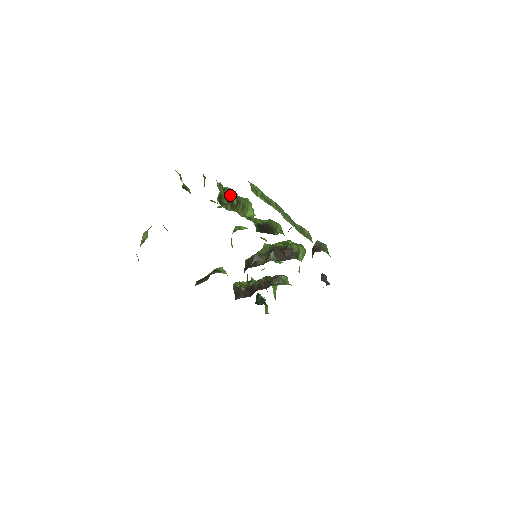
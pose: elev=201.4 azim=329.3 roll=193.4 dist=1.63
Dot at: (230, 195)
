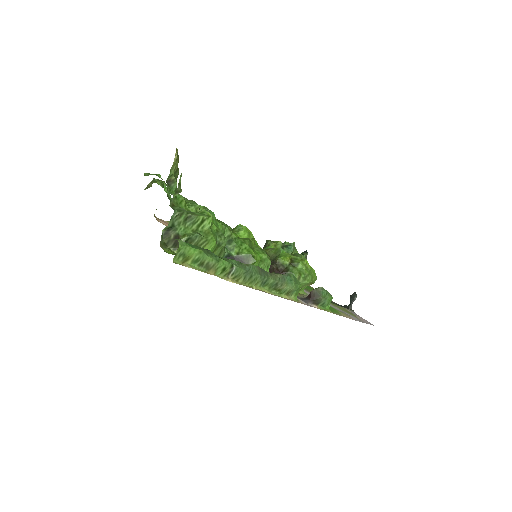
Dot at: (193, 225)
